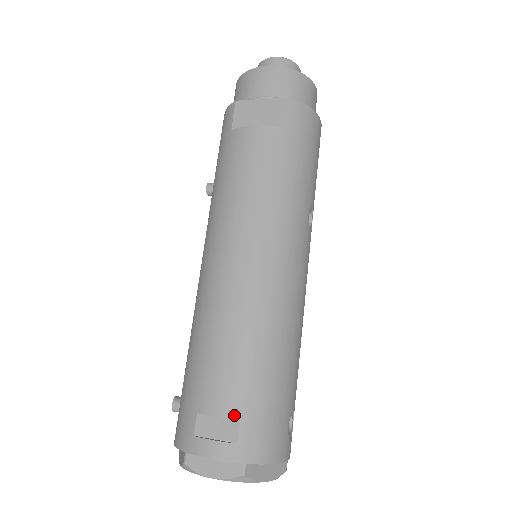
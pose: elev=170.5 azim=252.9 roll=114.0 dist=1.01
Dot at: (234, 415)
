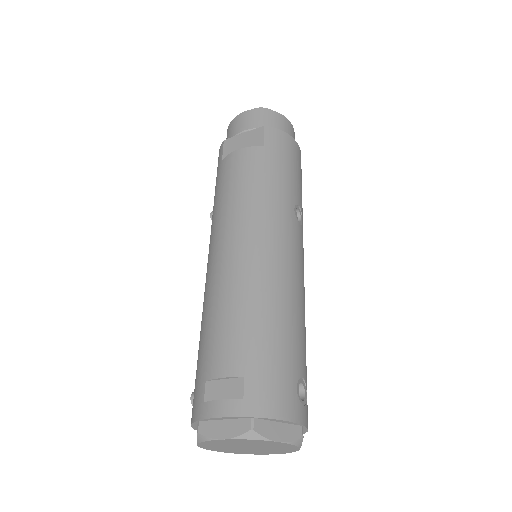
Dot at: (238, 373)
